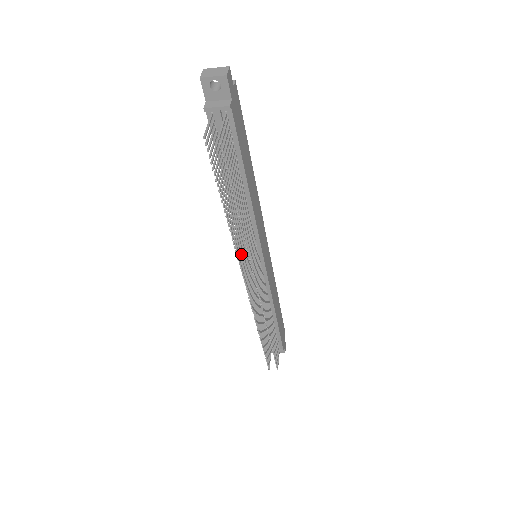
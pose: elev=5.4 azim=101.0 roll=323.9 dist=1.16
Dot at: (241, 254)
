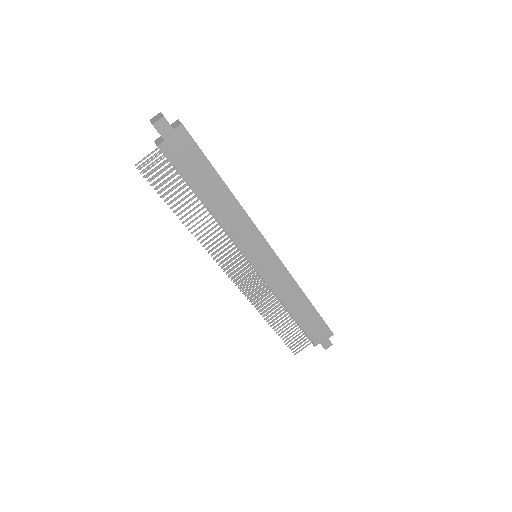
Dot at: occluded
